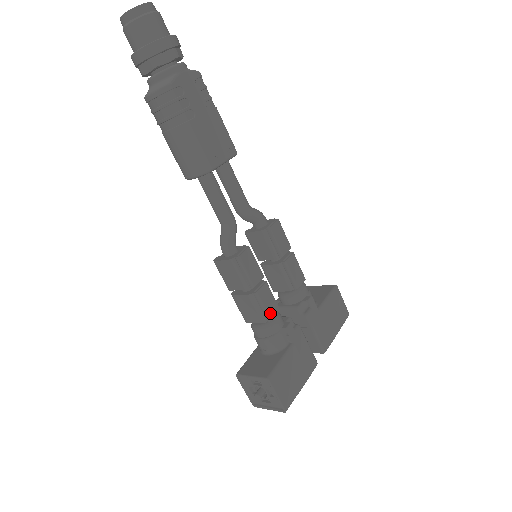
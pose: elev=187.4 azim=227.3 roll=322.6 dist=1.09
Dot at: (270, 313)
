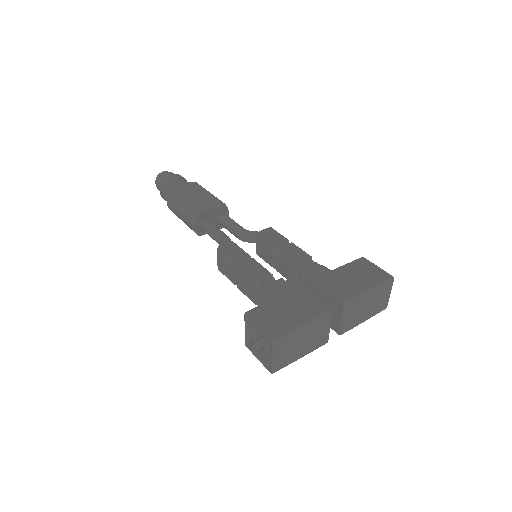
Dot at: (257, 275)
